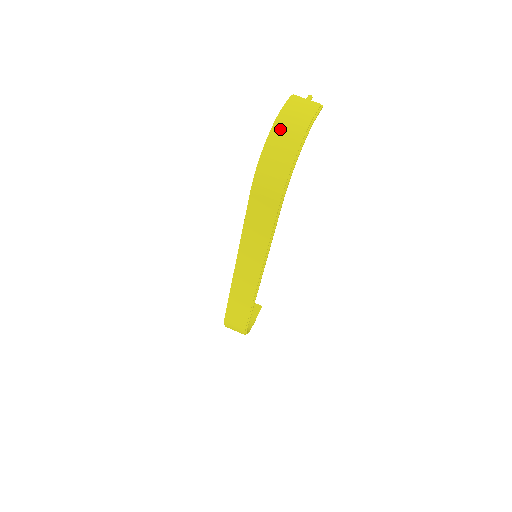
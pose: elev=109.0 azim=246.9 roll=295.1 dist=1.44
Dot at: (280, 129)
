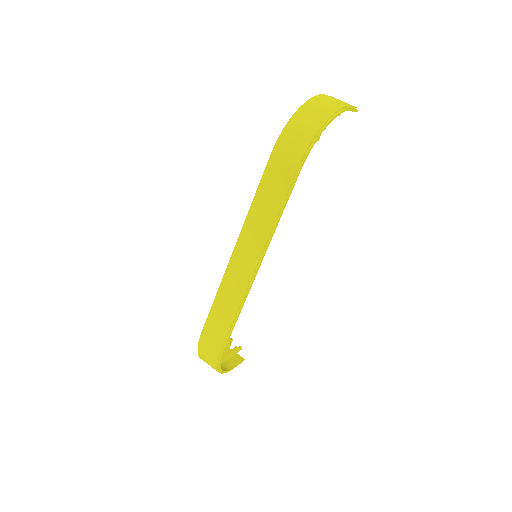
Dot at: (314, 103)
